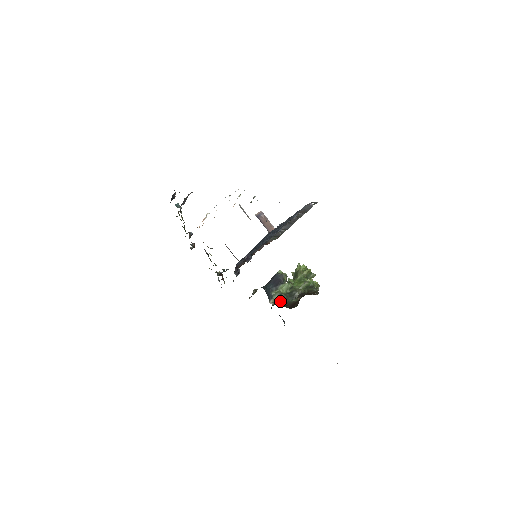
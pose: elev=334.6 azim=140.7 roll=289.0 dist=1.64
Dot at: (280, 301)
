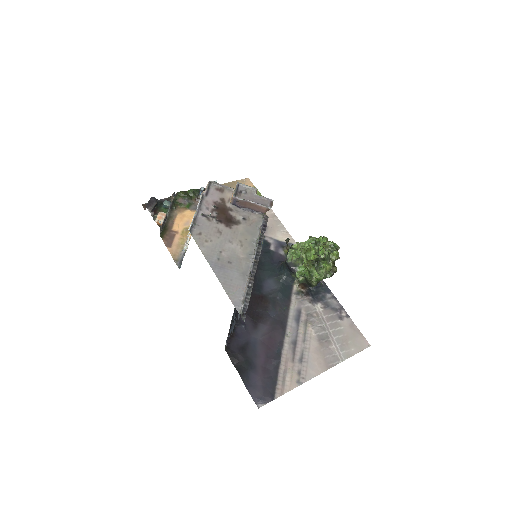
Dot at: occluded
